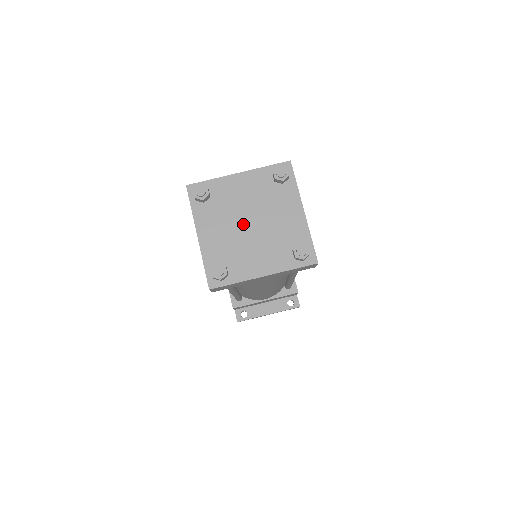
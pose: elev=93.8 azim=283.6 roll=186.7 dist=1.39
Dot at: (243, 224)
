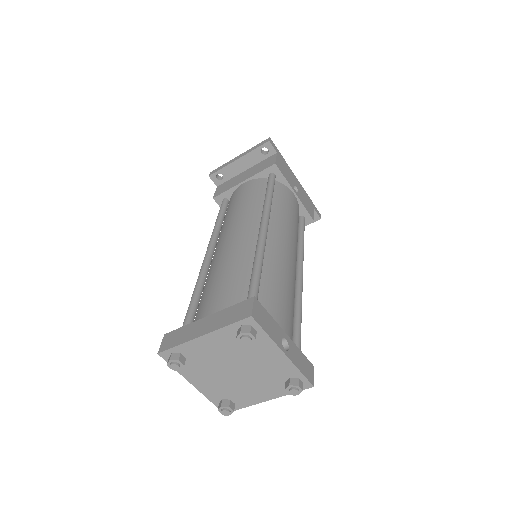
Dot at: (229, 372)
